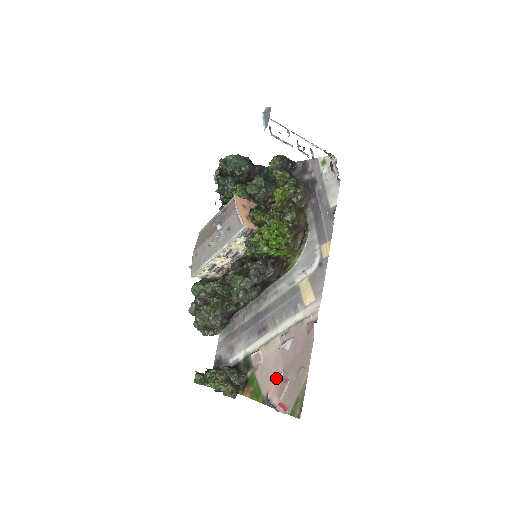
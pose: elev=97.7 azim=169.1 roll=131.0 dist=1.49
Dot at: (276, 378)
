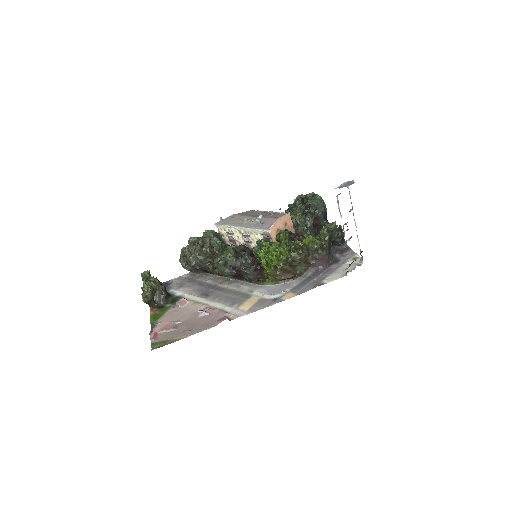
Dot at: (174, 321)
